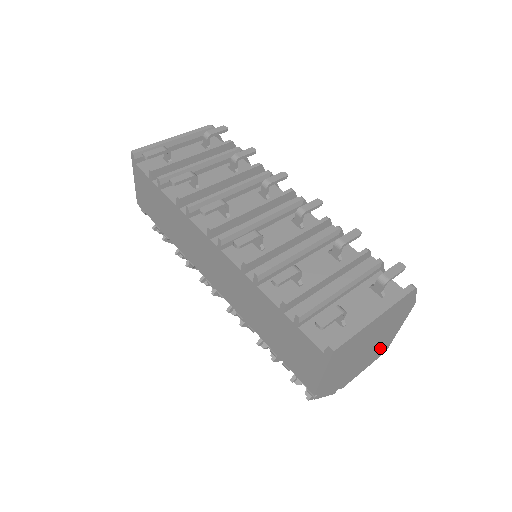
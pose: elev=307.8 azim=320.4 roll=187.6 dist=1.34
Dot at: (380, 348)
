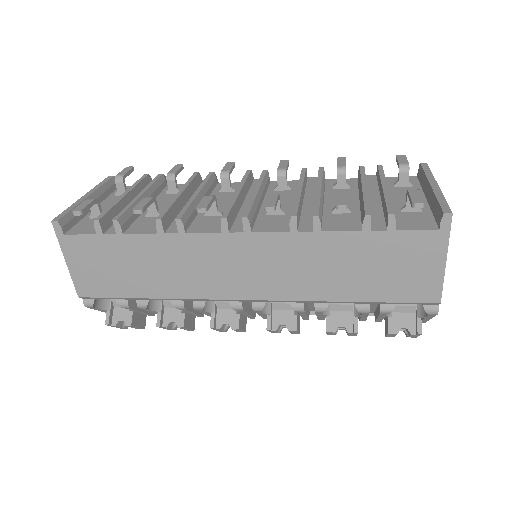
Dot at: occluded
